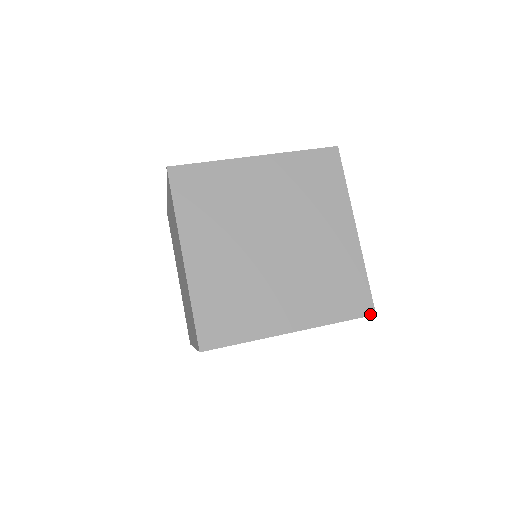
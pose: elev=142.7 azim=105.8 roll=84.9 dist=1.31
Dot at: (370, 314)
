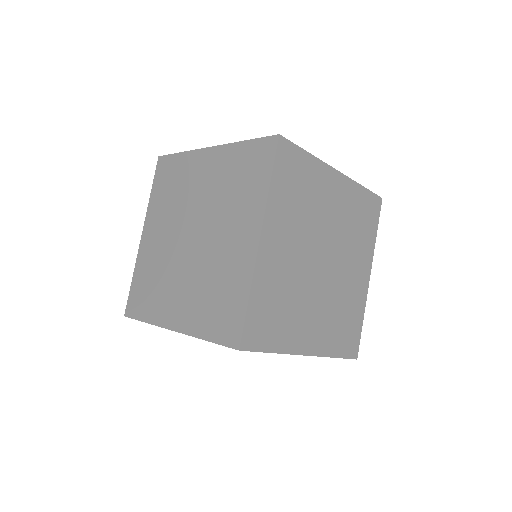
Dot at: (354, 358)
